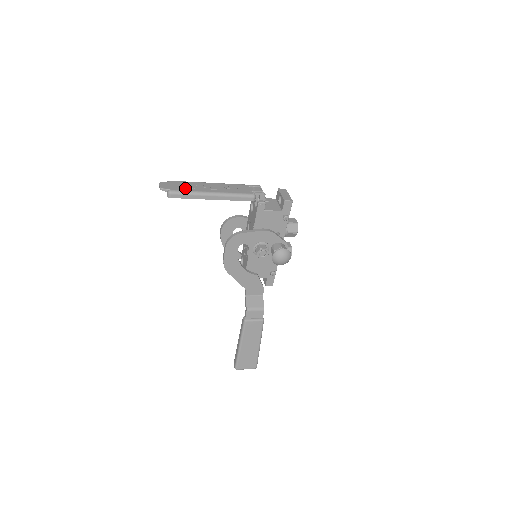
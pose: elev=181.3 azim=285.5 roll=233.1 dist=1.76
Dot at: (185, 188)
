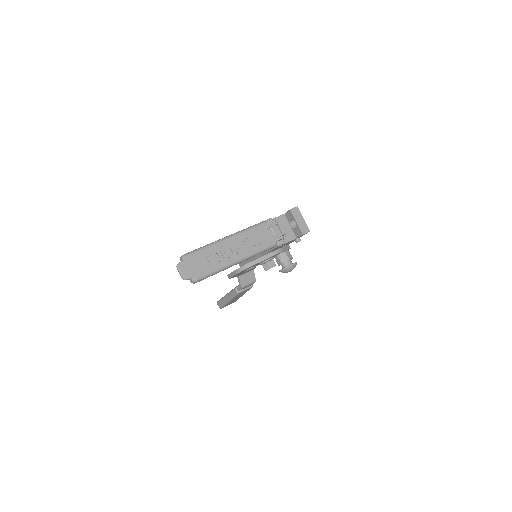
Dot at: (208, 266)
